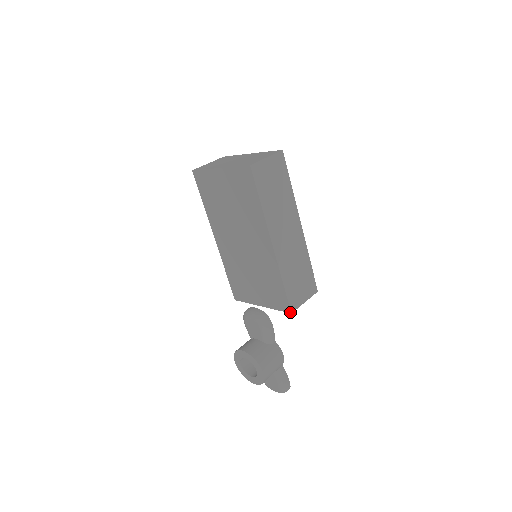
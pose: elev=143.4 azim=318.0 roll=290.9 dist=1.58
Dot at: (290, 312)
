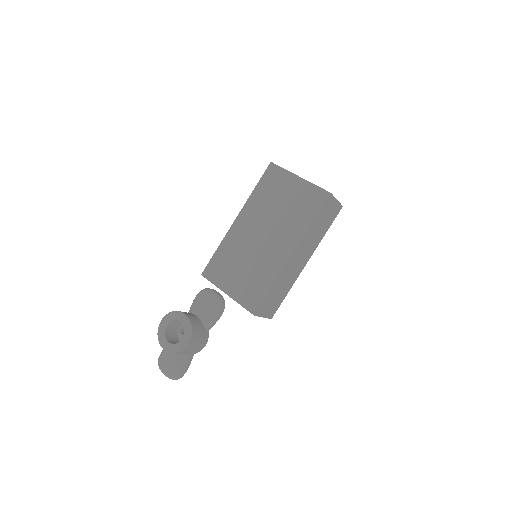
Dot at: (254, 313)
